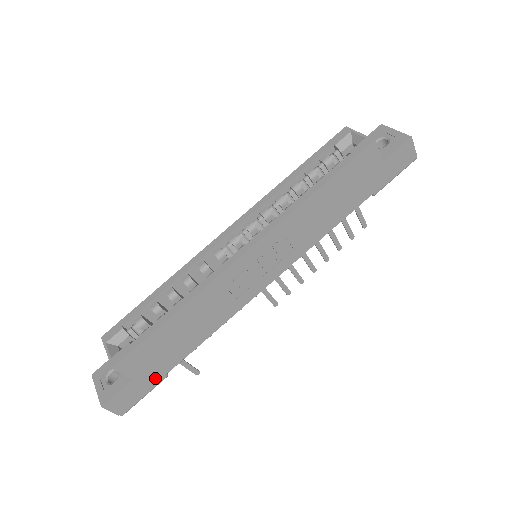
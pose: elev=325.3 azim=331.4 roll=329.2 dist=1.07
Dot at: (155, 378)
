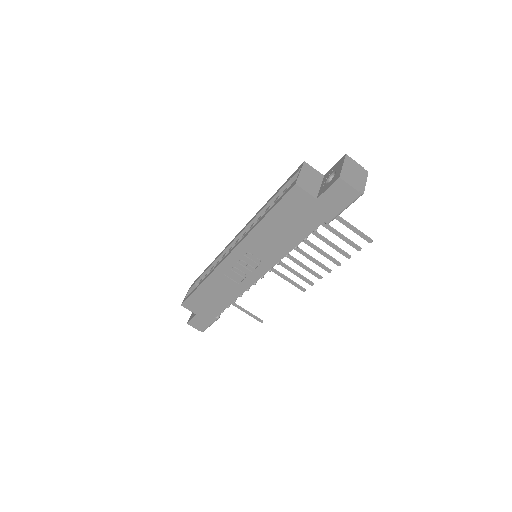
Dot at: (210, 317)
